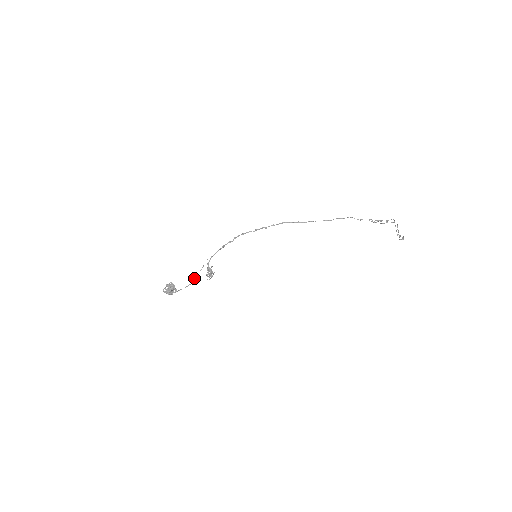
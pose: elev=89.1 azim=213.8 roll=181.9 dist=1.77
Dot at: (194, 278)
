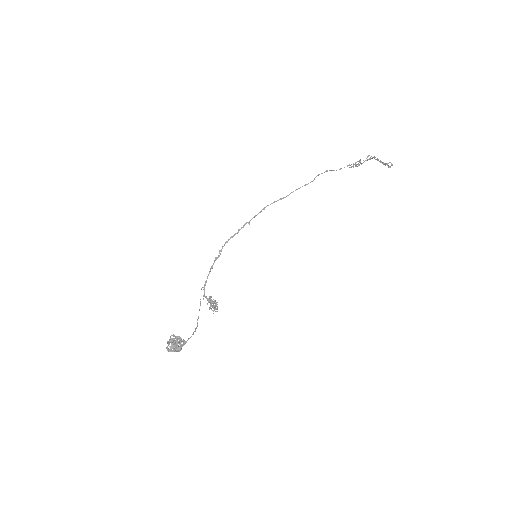
Dot at: (197, 319)
